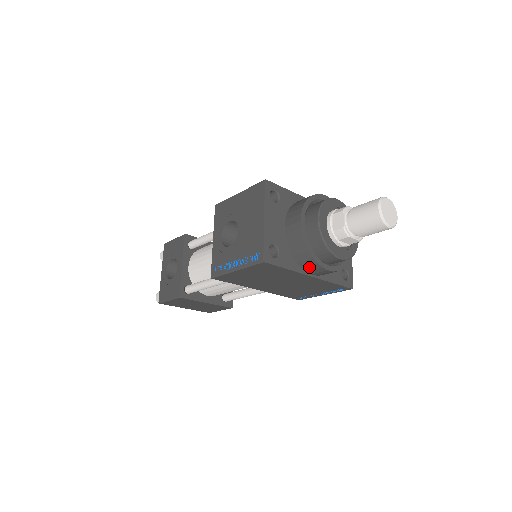
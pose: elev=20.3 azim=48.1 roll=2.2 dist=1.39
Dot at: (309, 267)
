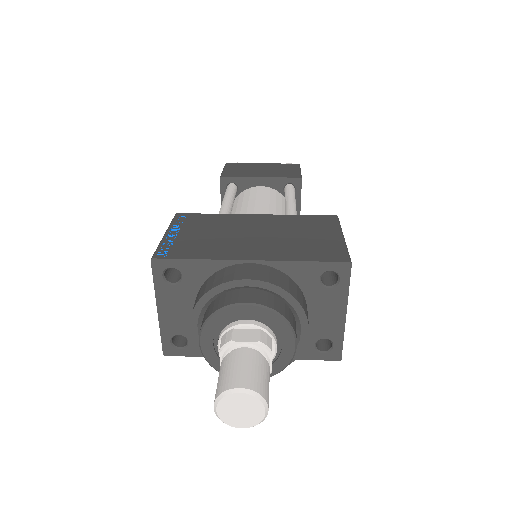
Dot at: occluded
